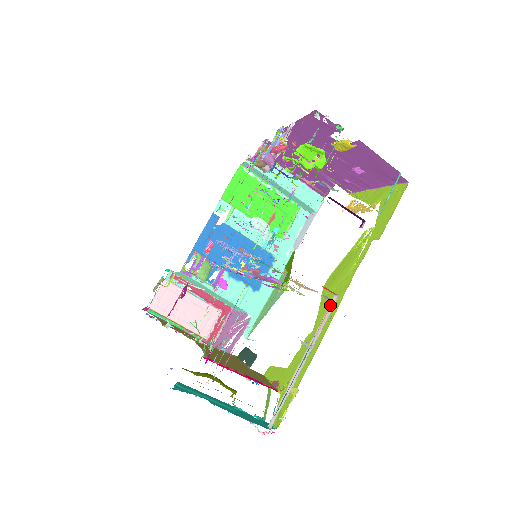
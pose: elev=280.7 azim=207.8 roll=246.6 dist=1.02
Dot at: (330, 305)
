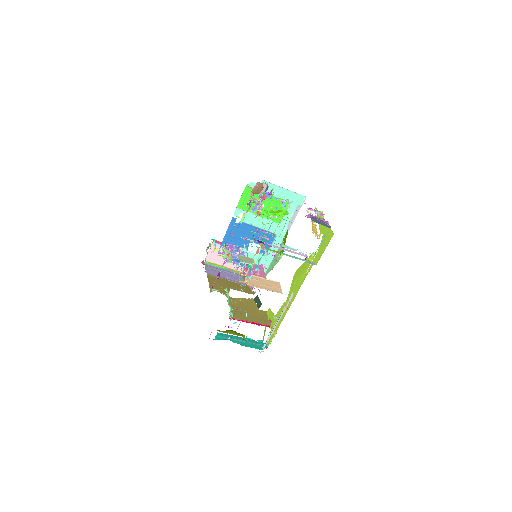
Dot at: (289, 299)
